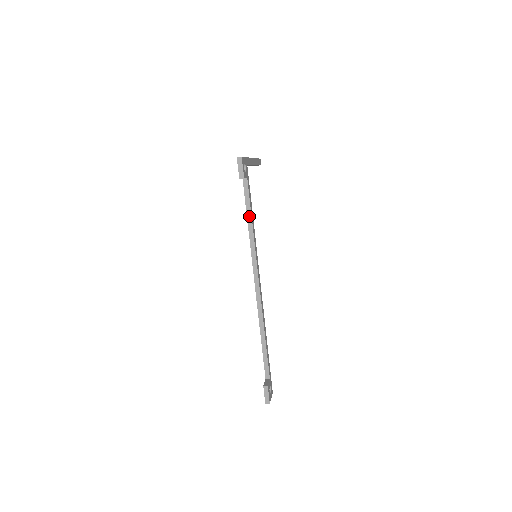
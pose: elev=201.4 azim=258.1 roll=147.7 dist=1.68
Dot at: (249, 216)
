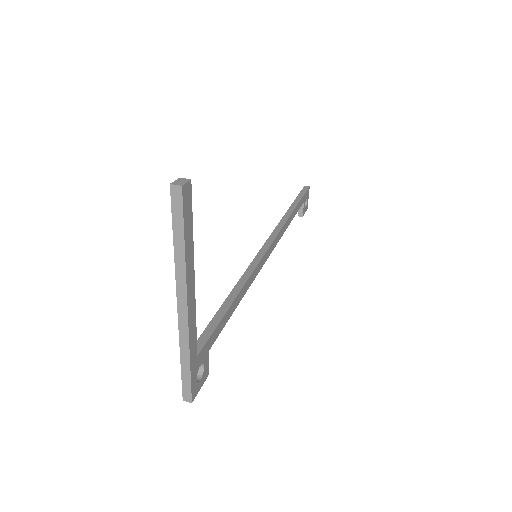
Dot at: occluded
